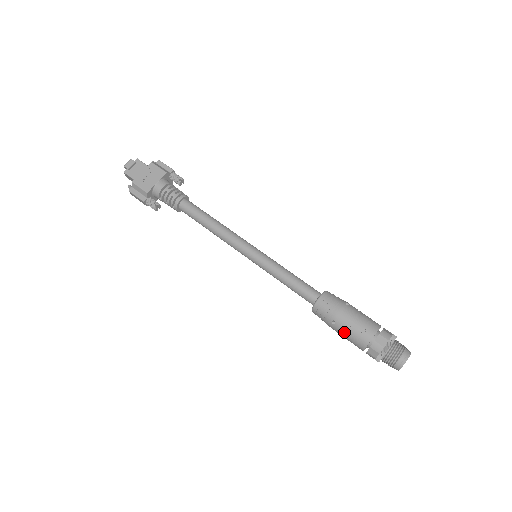
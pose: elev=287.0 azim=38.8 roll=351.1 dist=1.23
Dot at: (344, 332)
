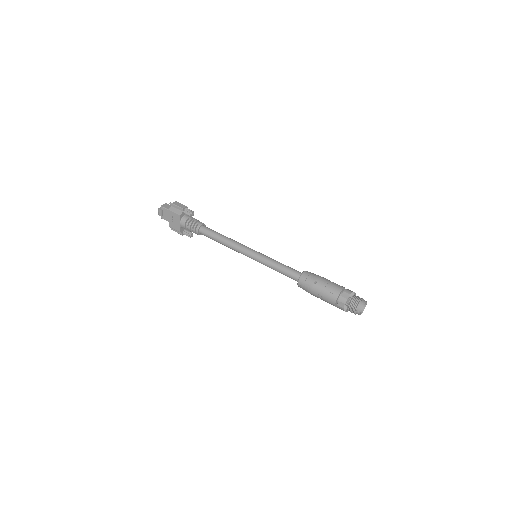
Dot at: (321, 299)
